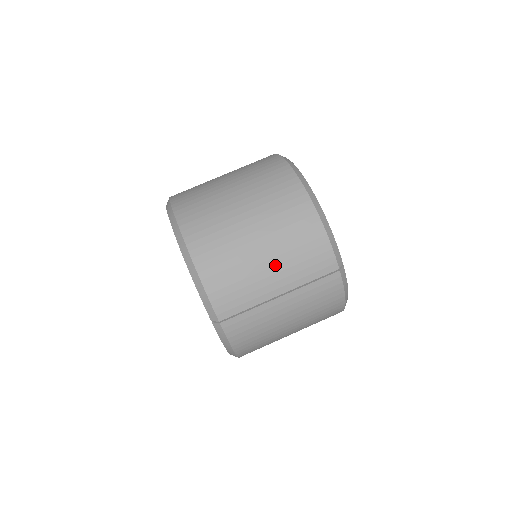
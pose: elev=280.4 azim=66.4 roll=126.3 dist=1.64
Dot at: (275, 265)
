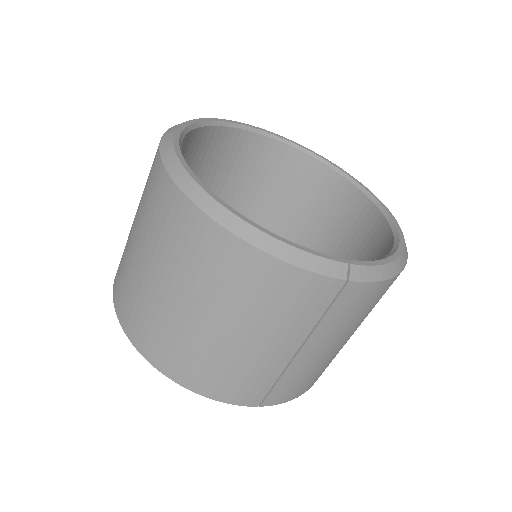
Dot at: (260, 336)
